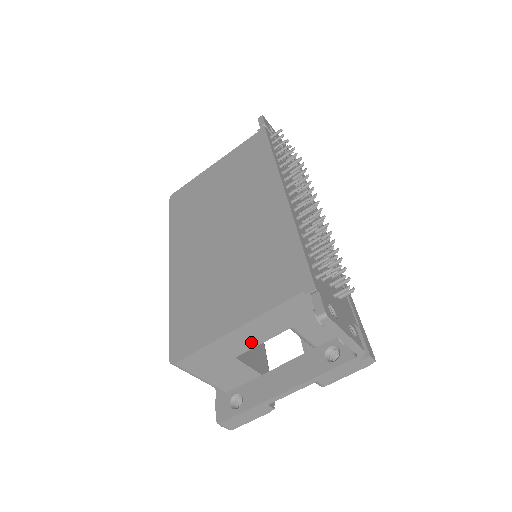
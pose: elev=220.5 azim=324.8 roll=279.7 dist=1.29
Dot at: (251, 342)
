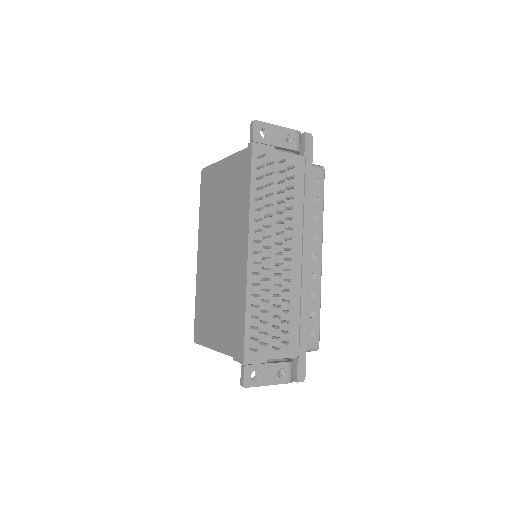
Dot at: occluded
